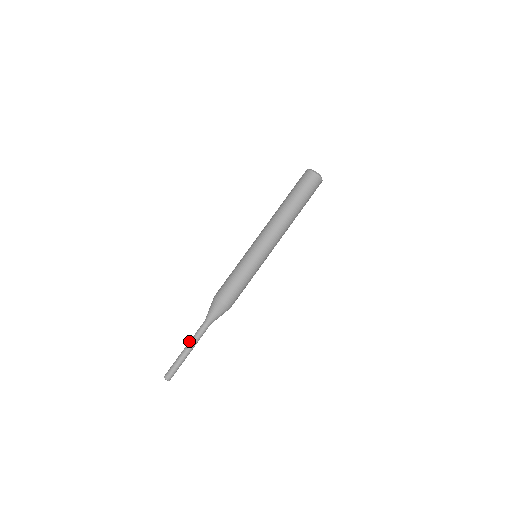
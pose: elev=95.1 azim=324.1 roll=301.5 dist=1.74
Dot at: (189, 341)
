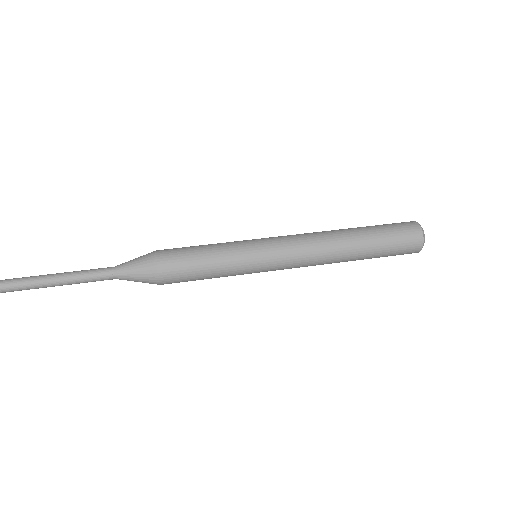
Dot at: occluded
